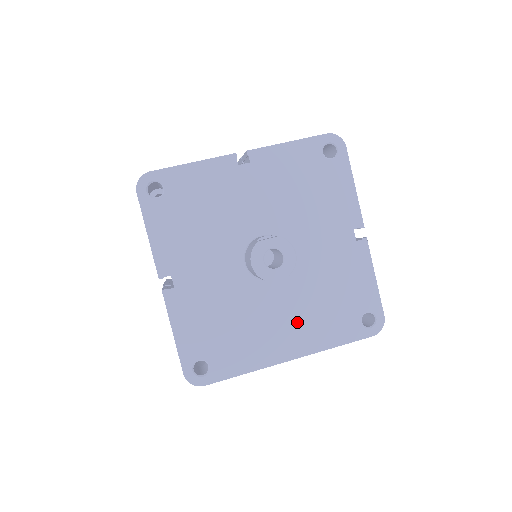
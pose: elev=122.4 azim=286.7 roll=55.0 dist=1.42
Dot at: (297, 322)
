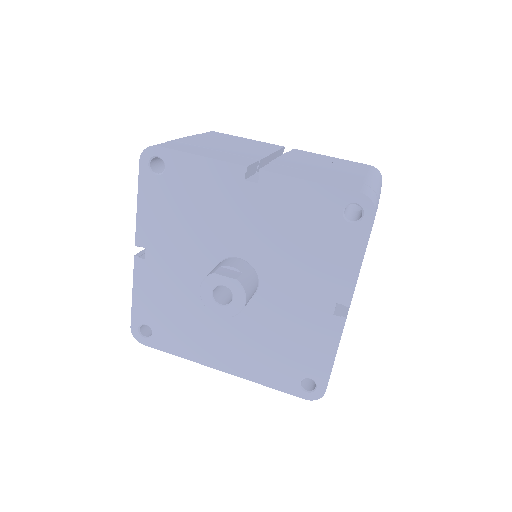
Dot at: (239, 347)
